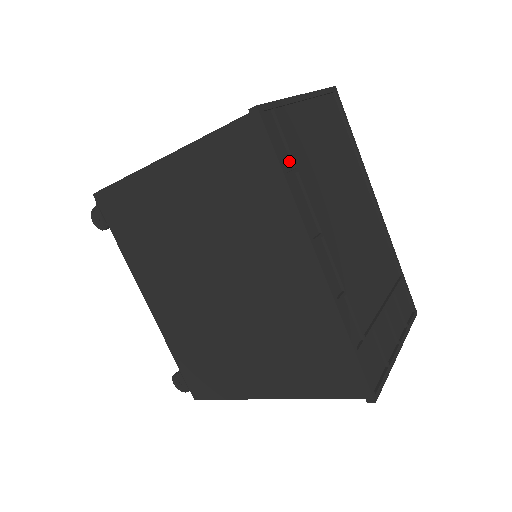
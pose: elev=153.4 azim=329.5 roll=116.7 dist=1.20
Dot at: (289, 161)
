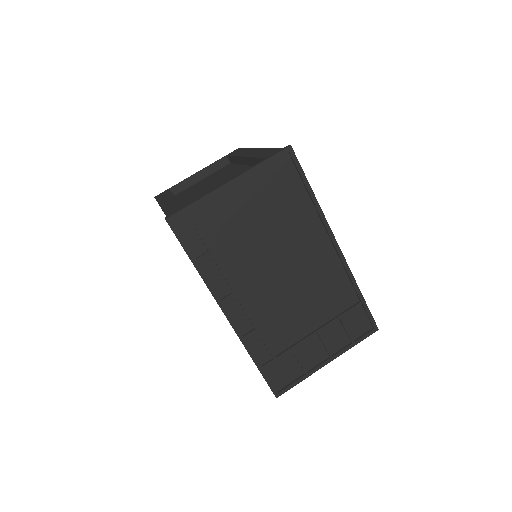
Dot at: (203, 246)
